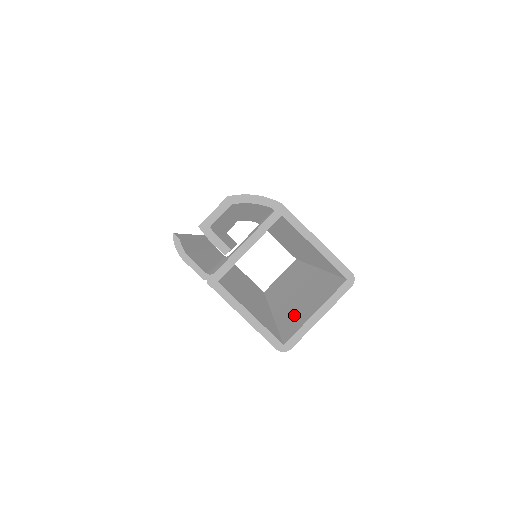
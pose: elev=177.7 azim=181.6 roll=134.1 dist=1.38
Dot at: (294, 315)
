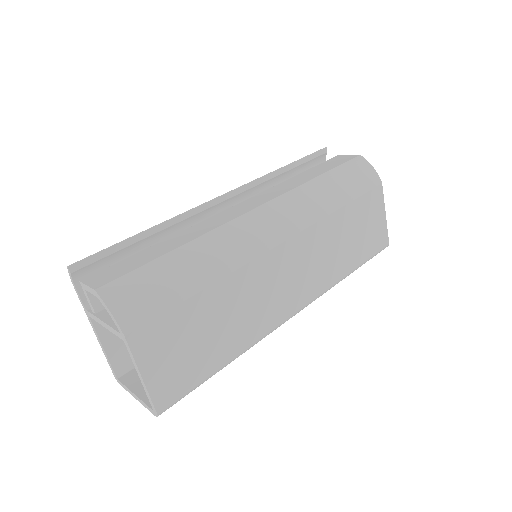
Dot at: occluded
